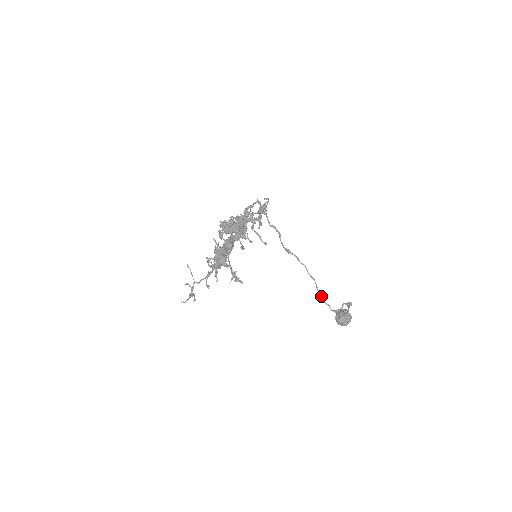
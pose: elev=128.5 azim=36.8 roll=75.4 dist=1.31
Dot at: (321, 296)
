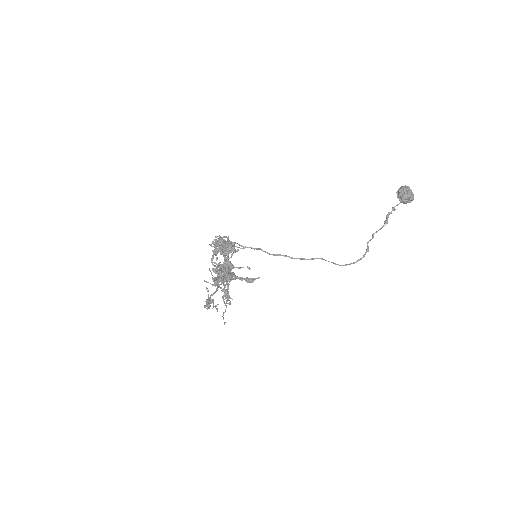
Dot at: (333, 263)
